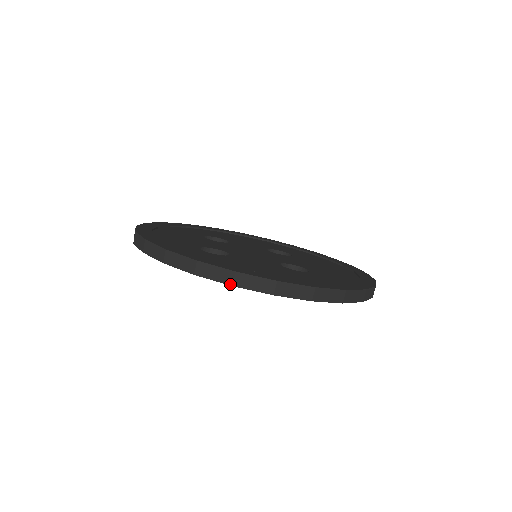
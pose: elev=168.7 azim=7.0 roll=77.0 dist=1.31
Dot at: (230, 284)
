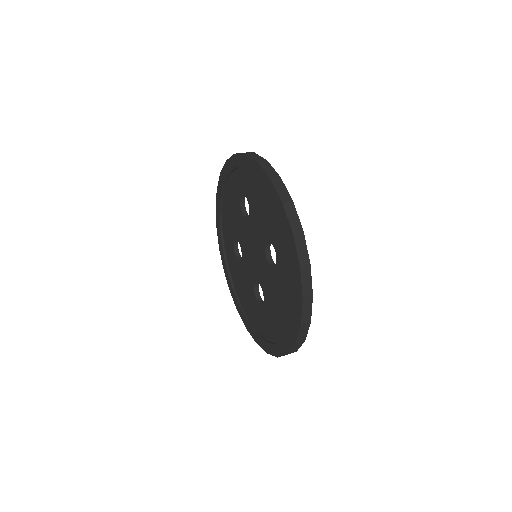
Dot at: (257, 161)
